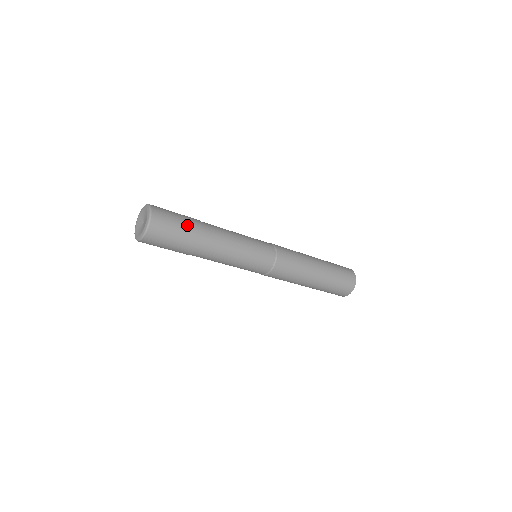
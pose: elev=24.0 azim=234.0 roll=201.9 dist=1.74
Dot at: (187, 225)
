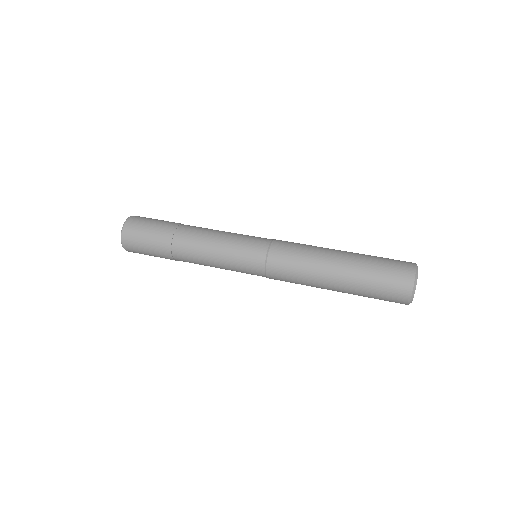
Dot at: (156, 251)
